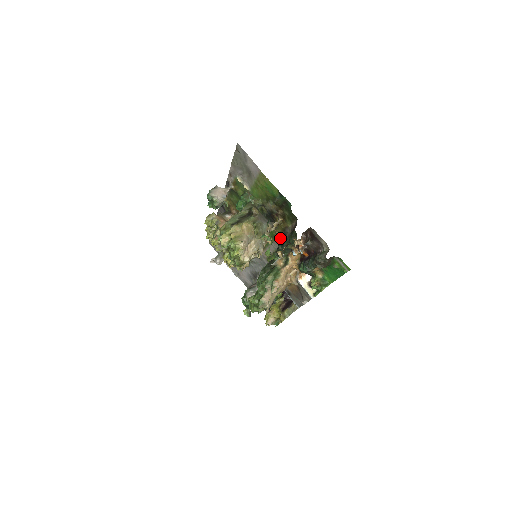
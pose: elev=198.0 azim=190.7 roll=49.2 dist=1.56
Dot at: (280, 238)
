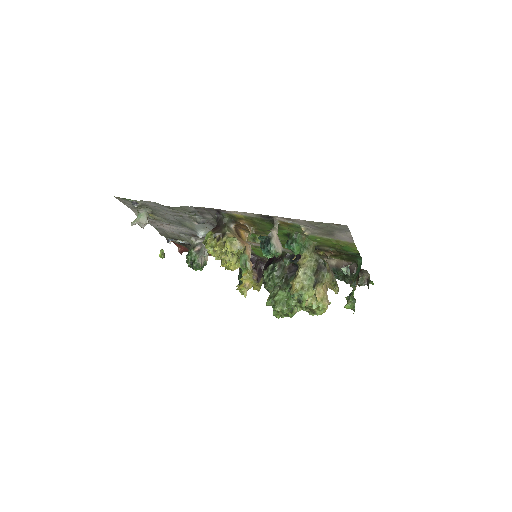
Dot at: occluded
